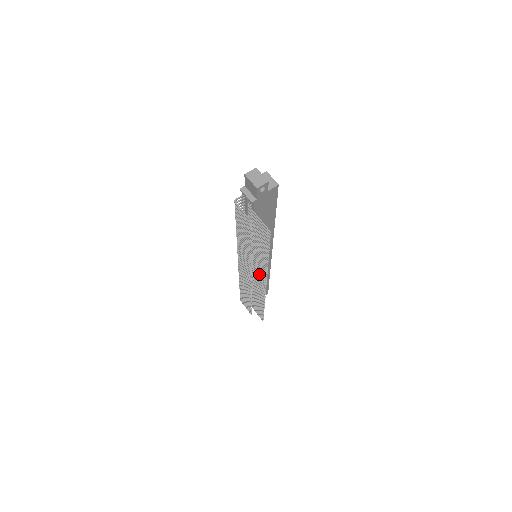
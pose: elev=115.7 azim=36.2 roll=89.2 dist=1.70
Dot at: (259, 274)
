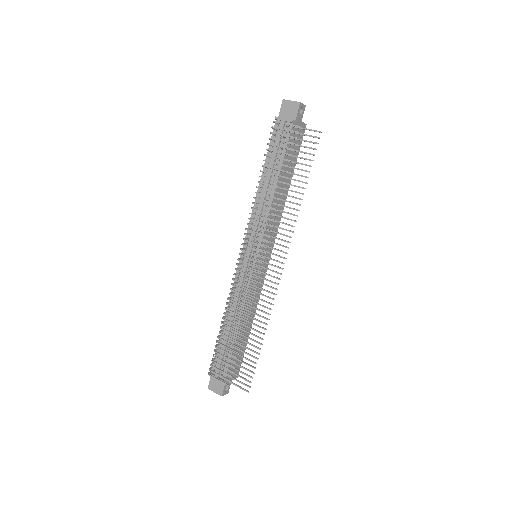
Dot at: (273, 253)
